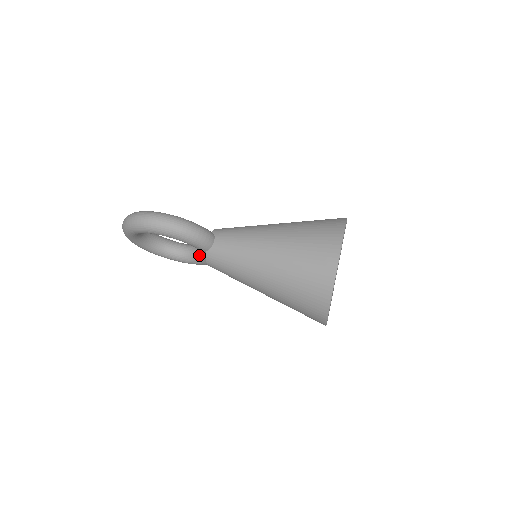
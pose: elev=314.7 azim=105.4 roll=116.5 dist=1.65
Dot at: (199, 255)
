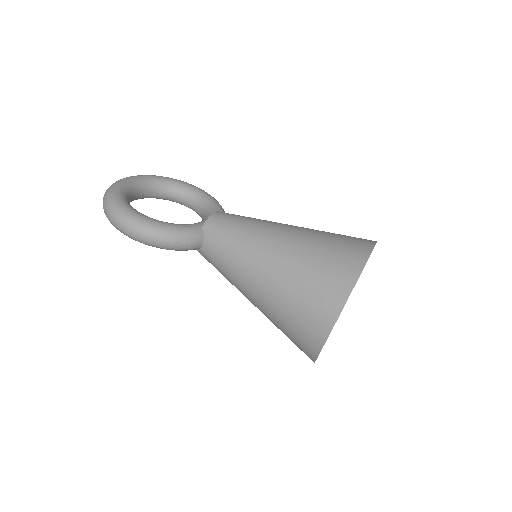
Dot at: (202, 219)
